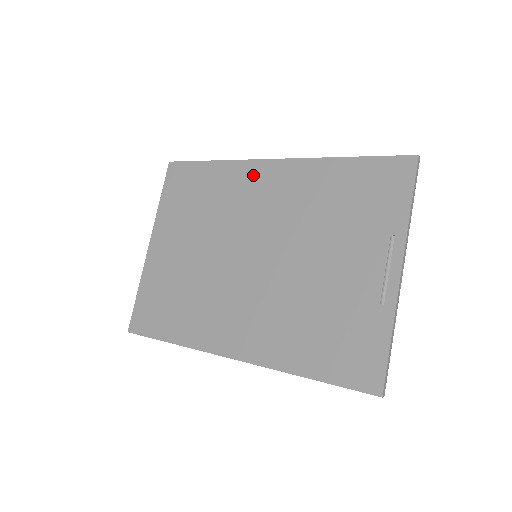
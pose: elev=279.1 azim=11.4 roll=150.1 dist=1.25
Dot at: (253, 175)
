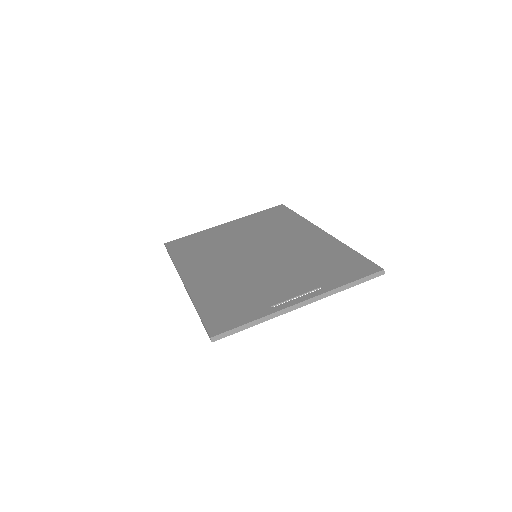
Dot at: (305, 229)
